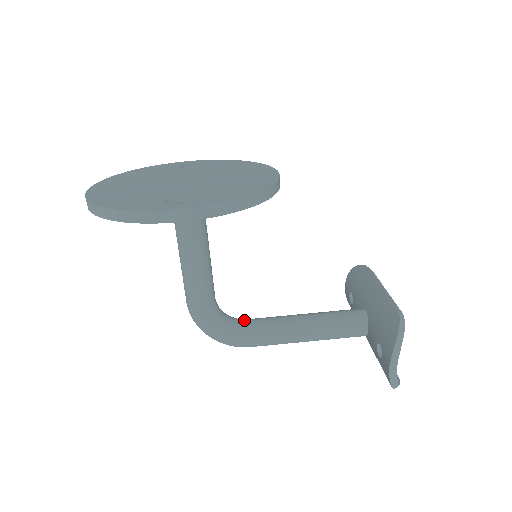
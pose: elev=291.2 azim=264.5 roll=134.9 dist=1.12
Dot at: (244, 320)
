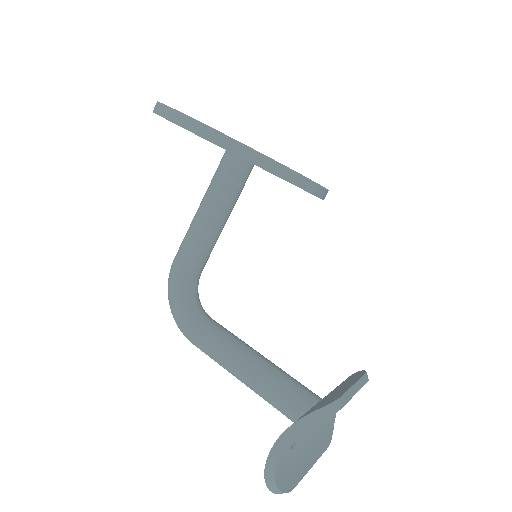
Dot at: (208, 315)
